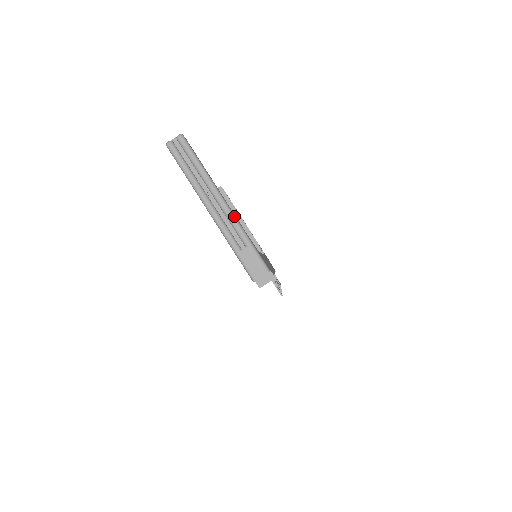
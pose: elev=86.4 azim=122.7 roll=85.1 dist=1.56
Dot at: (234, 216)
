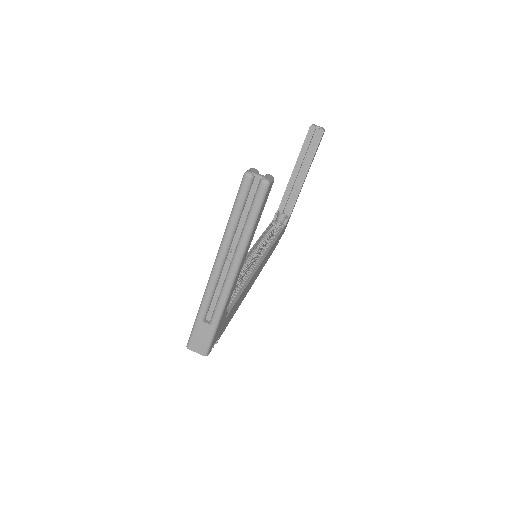
Dot at: (228, 295)
